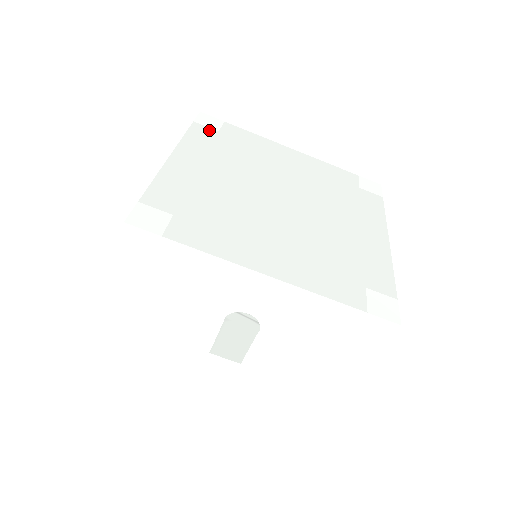
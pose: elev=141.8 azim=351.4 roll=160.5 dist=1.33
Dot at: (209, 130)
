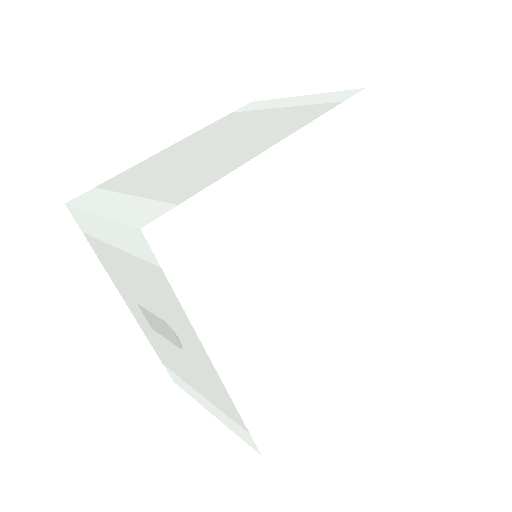
Dot at: (345, 127)
